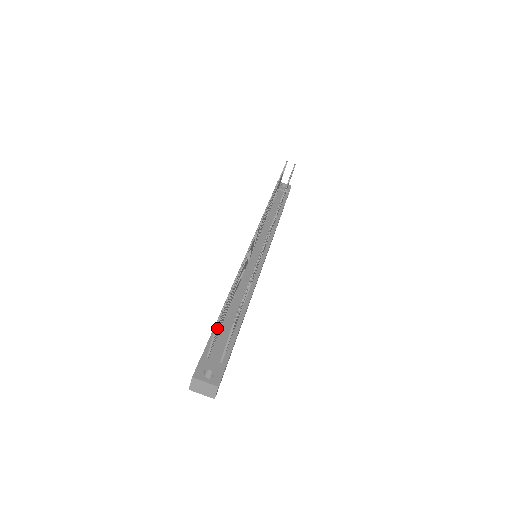
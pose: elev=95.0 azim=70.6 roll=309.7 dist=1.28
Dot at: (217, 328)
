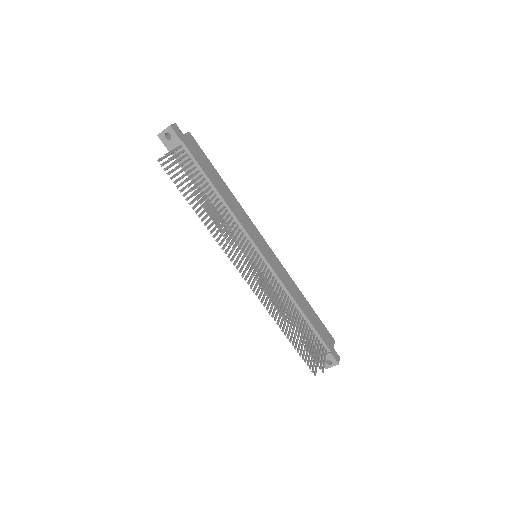
Dot at: (314, 365)
